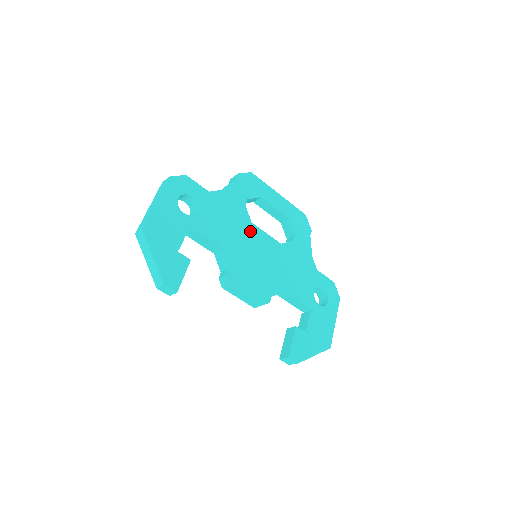
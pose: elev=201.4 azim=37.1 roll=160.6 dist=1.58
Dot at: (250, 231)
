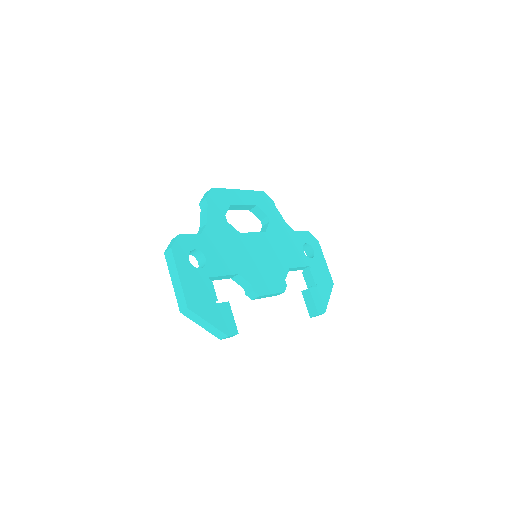
Dot at: (243, 241)
